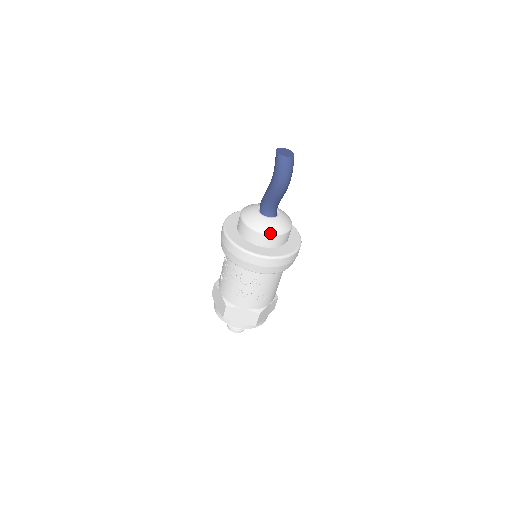
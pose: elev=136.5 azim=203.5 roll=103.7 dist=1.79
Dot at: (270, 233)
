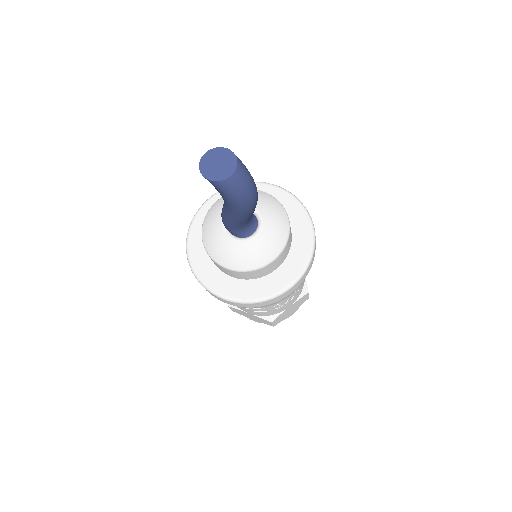
Dot at: (278, 253)
